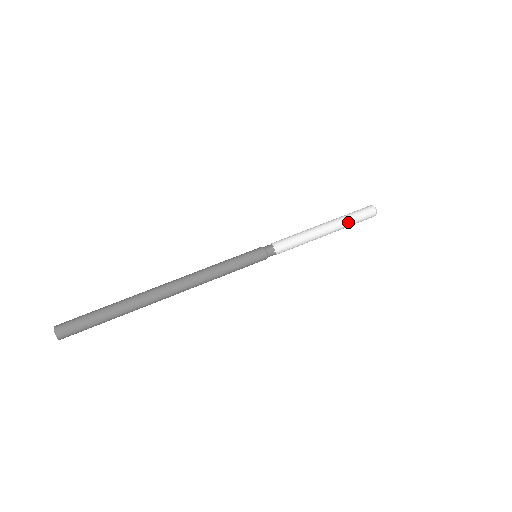
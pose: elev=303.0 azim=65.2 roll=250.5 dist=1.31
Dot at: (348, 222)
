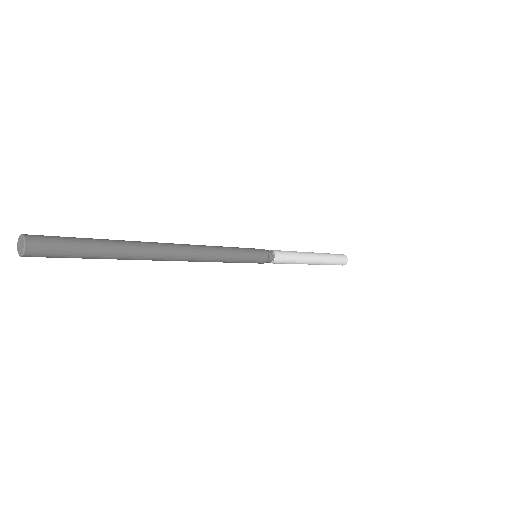
Dot at: (329, 260)
